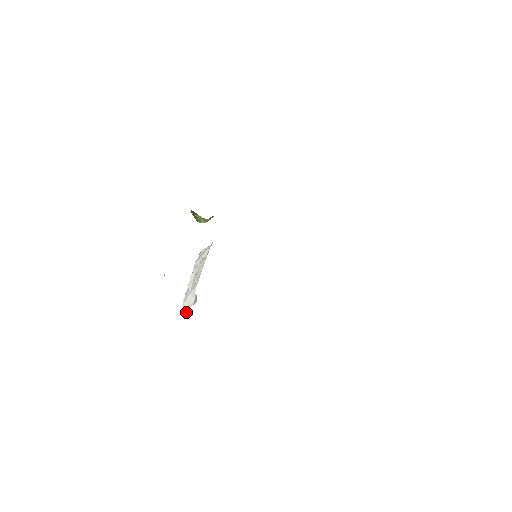
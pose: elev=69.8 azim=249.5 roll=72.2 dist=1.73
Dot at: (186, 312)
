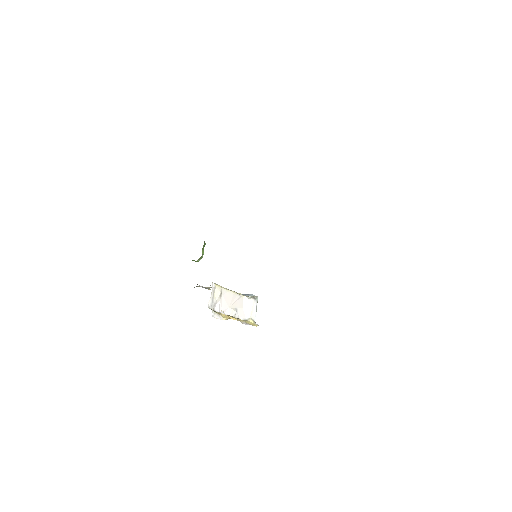
Dot at: (255, 316)
